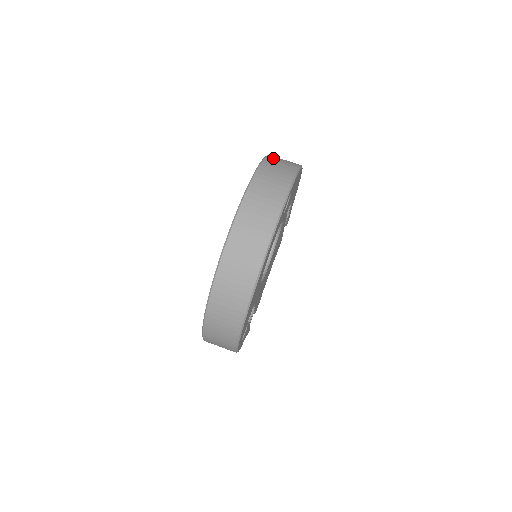
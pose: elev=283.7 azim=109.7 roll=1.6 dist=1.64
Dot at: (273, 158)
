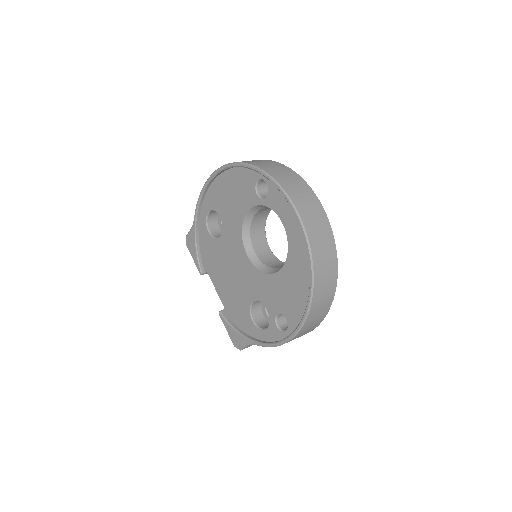
Dot at: occluded
